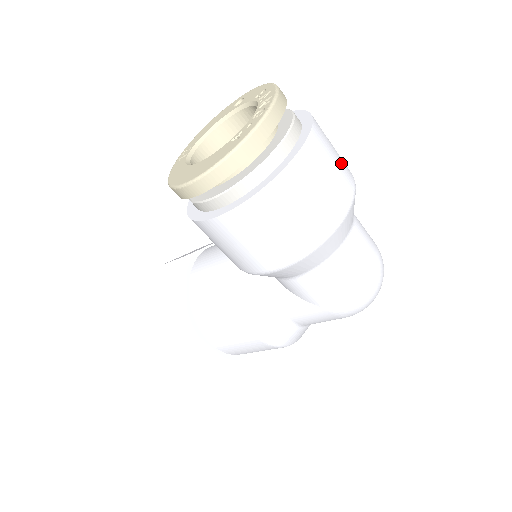
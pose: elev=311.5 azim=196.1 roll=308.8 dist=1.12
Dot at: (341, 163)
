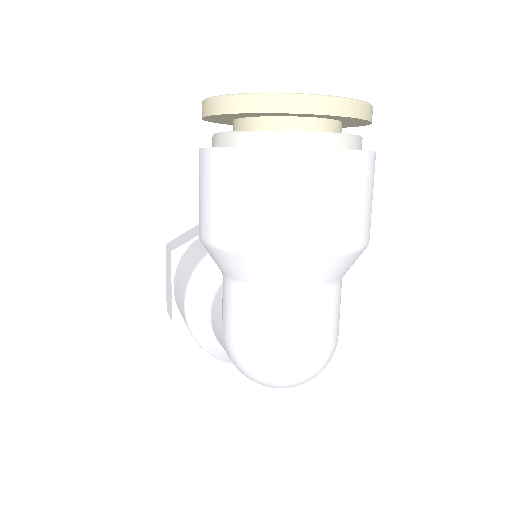
Dot at: (340, 216)
